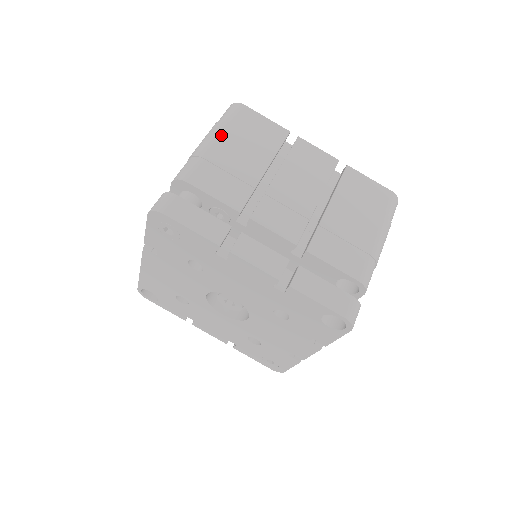
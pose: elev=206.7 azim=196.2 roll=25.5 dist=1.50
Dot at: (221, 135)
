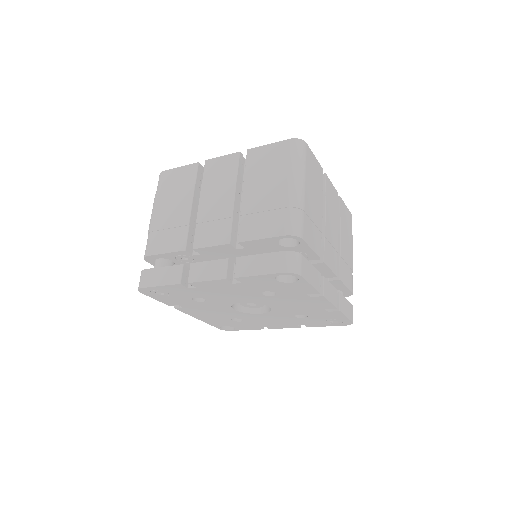
Dot at: (156, 206)
